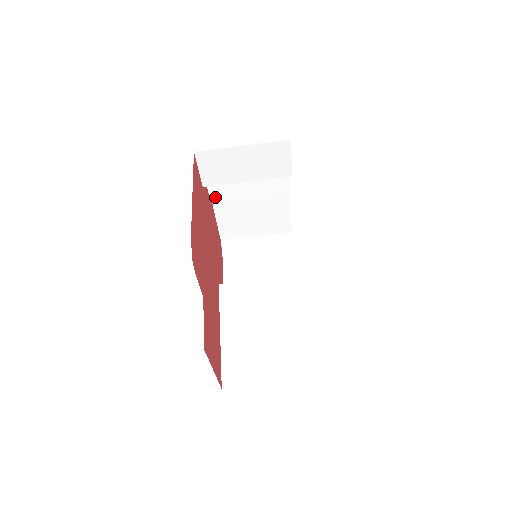
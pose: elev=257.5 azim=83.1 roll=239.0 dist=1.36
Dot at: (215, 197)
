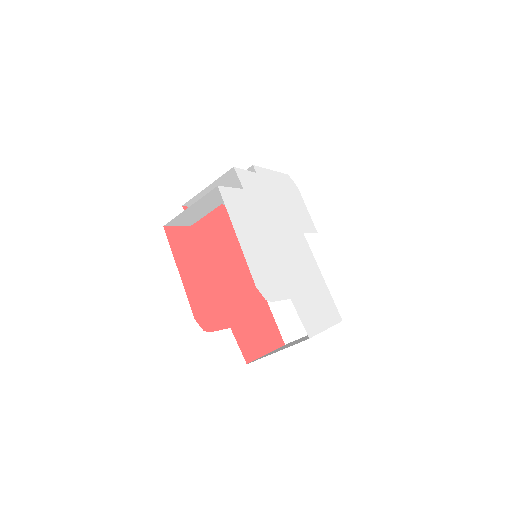
Dot at: occluded
